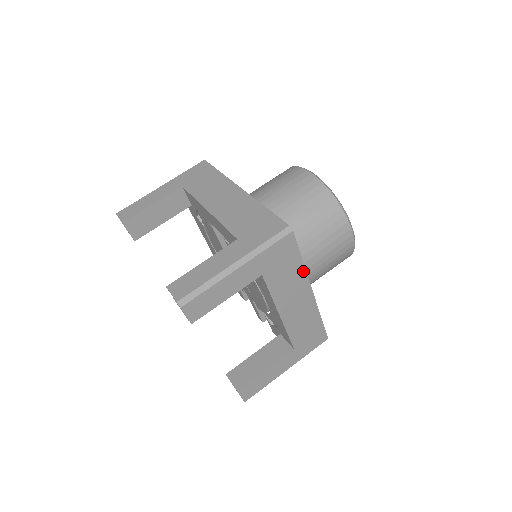
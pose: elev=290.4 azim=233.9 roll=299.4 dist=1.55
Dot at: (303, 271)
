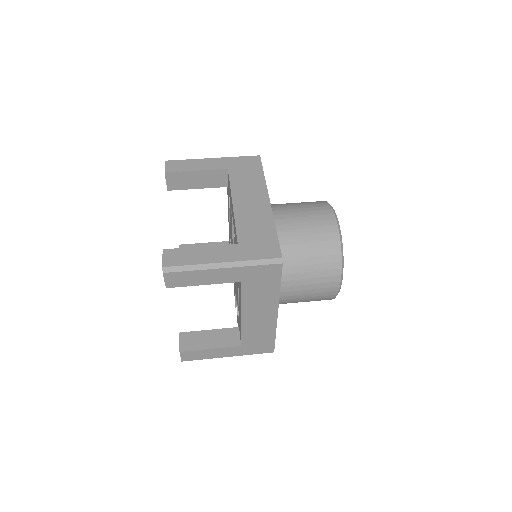
Dot at: (277, 295)
